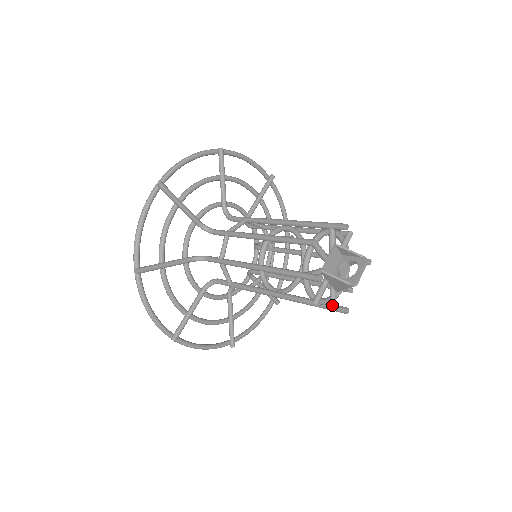
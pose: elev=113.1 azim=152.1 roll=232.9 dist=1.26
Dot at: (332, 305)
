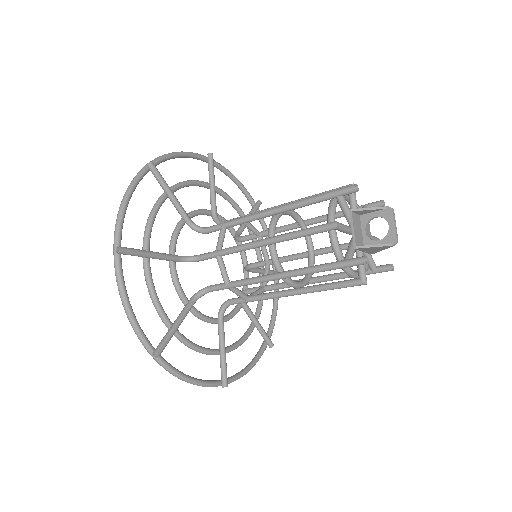
Dot at: (373, 269)
